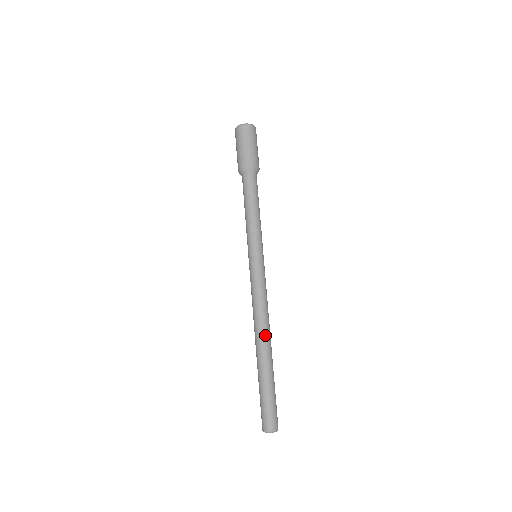
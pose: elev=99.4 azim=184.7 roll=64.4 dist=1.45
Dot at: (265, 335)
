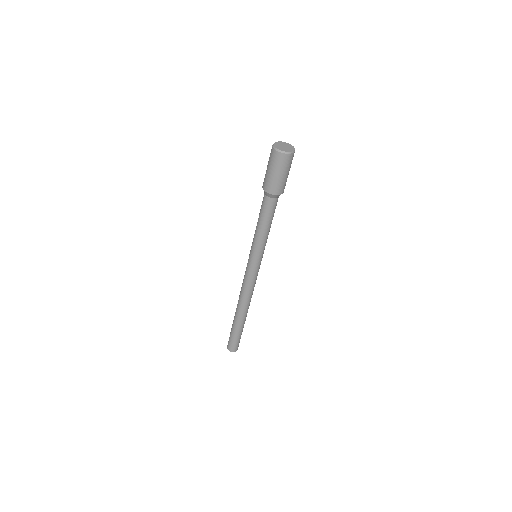
Dot at: (246, 308)
